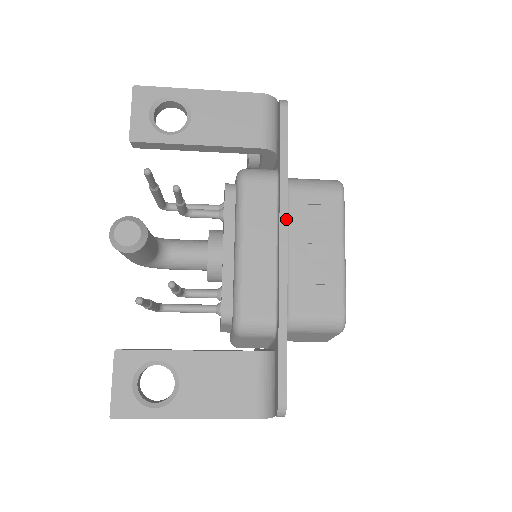
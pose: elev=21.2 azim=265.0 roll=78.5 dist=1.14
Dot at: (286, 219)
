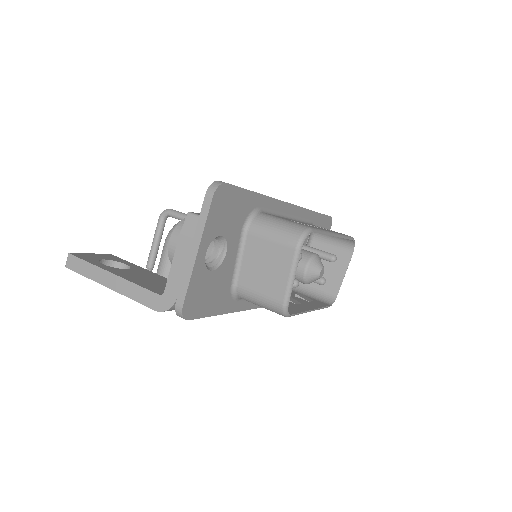
Dot at: (248, 309)
